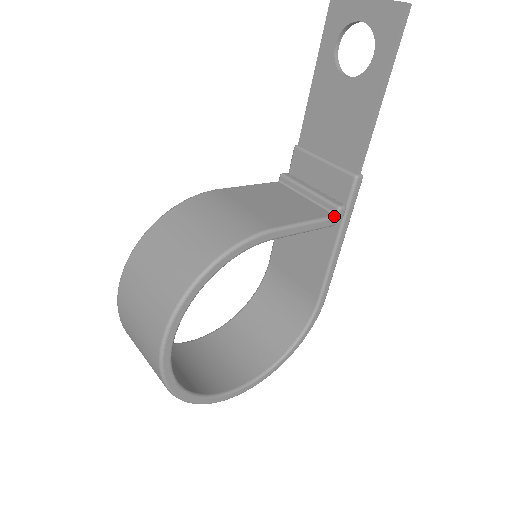
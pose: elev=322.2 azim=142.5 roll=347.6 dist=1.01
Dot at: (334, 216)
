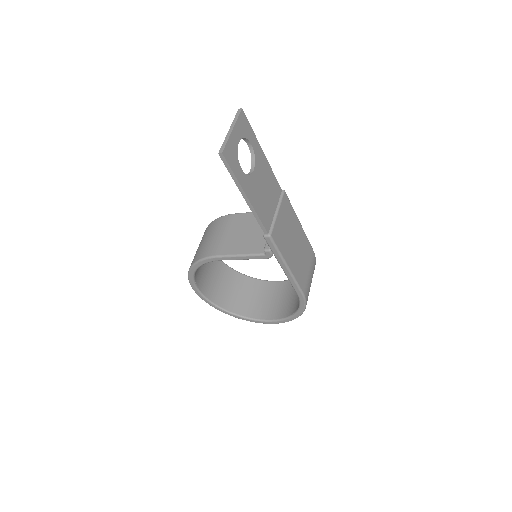
Dot at: (263, 254)
